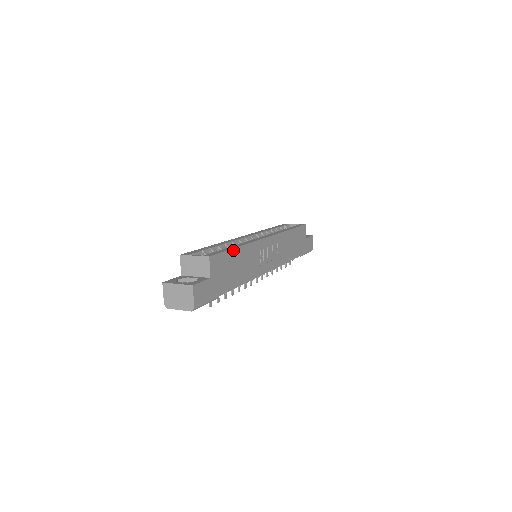
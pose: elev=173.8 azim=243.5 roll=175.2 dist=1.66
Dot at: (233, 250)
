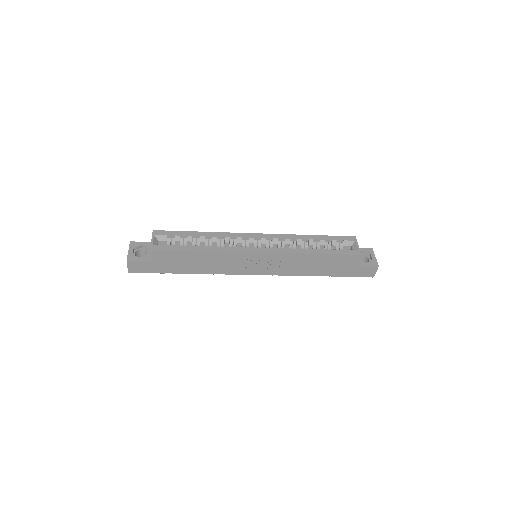
Dot at: (189, 251)
